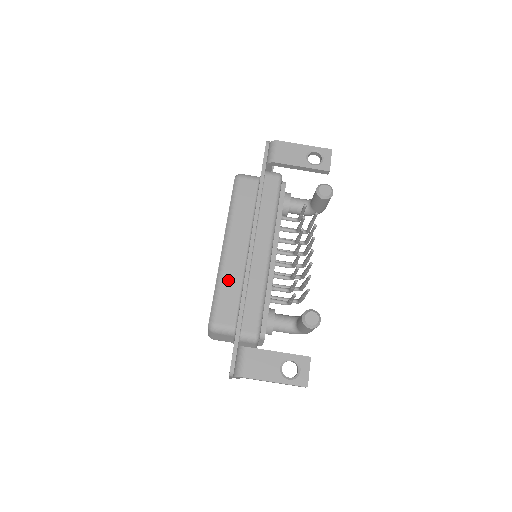
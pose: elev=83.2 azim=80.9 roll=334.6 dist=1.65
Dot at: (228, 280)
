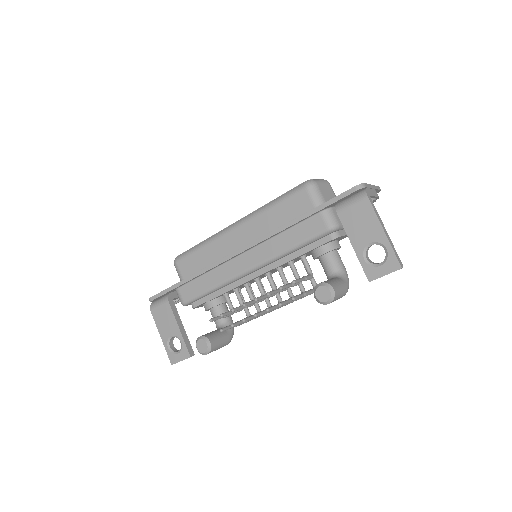
Dot at: (210, 249)
